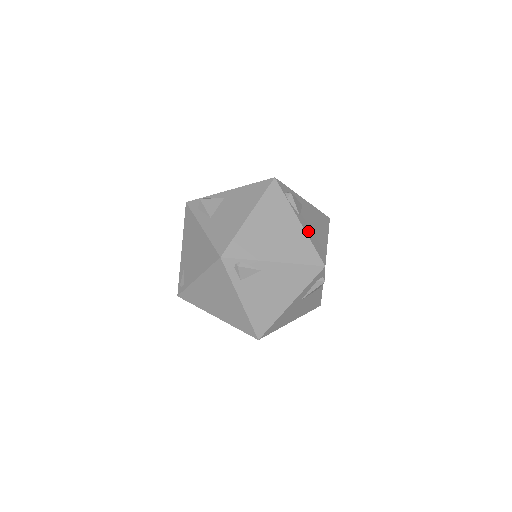
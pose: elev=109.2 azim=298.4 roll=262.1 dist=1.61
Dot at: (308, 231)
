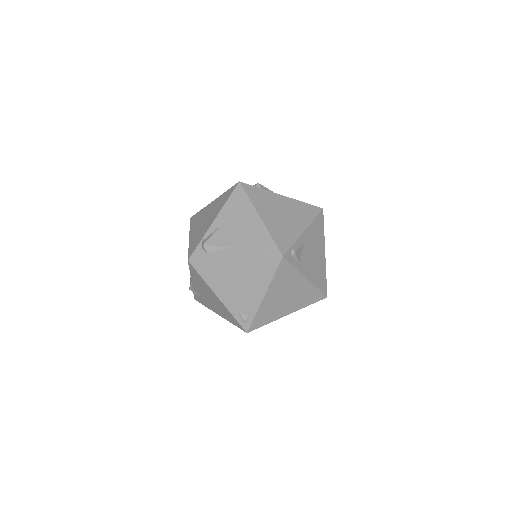
Dot at: occluded
